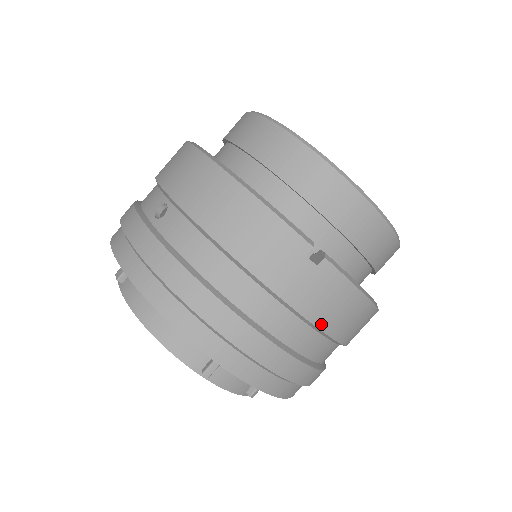
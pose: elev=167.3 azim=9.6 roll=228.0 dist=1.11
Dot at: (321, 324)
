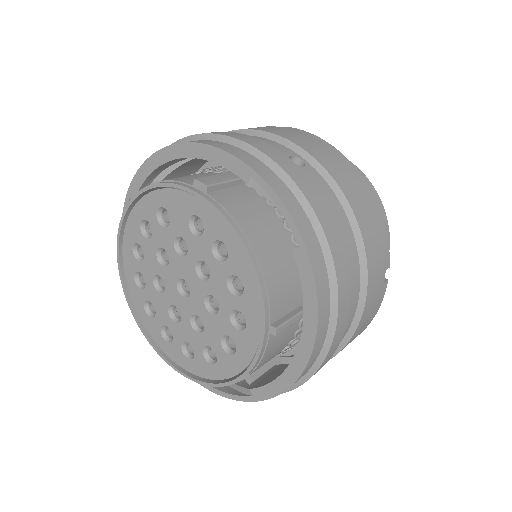
Dot at: (356, 332)
